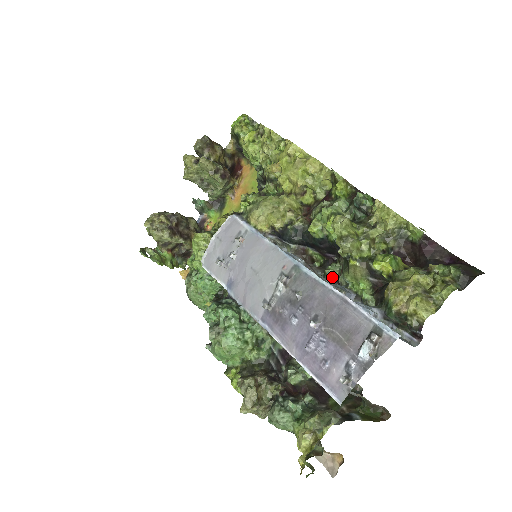
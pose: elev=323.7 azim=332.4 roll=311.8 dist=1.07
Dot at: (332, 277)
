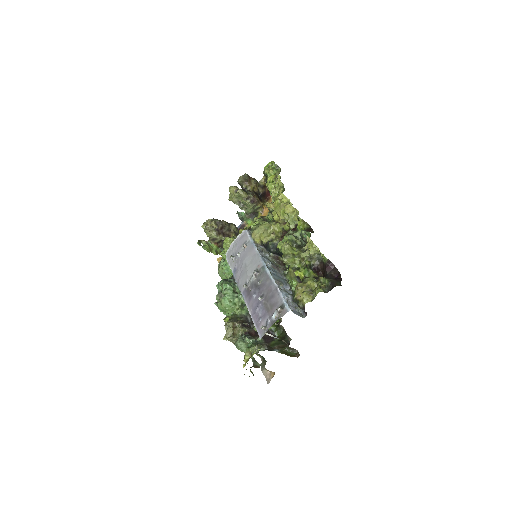
Dot at: occluded
